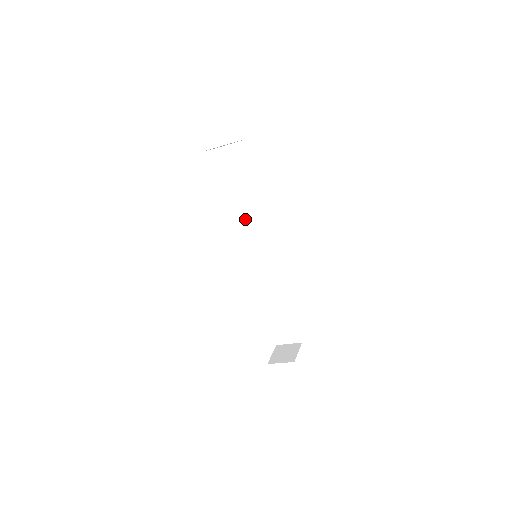
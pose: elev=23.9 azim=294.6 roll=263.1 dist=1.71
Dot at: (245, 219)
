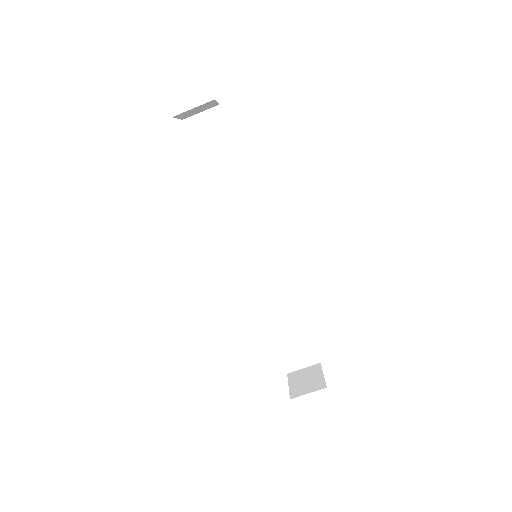
Dot at: (230, 212)
